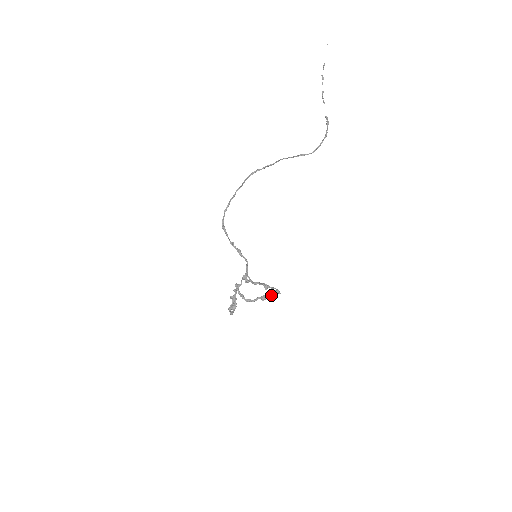
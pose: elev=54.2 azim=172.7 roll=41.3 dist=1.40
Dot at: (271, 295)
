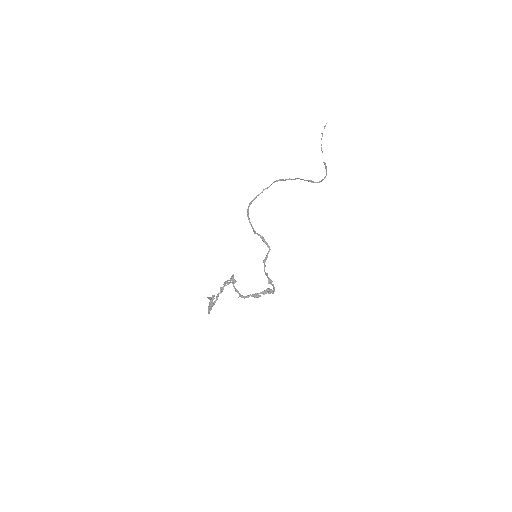
Dot at: (265, 293)
